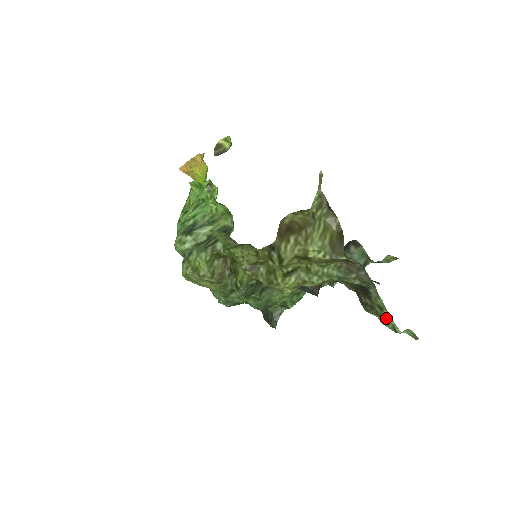
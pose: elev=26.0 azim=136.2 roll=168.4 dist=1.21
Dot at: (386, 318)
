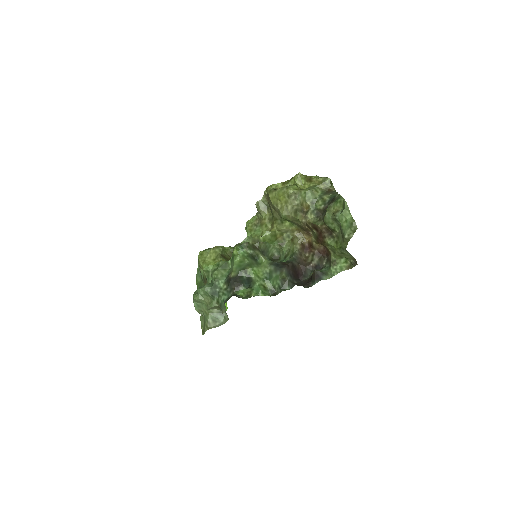
Dot at: (340, 199)
